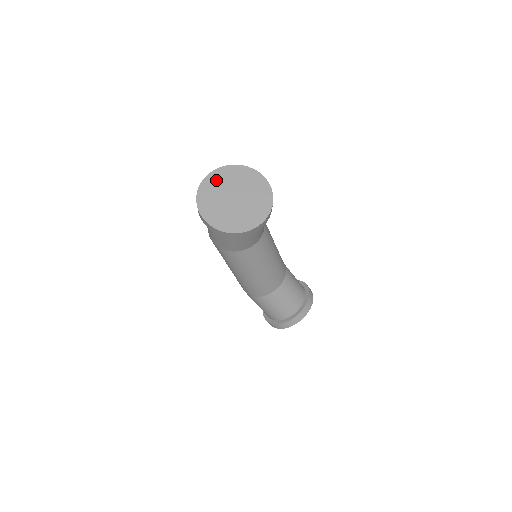
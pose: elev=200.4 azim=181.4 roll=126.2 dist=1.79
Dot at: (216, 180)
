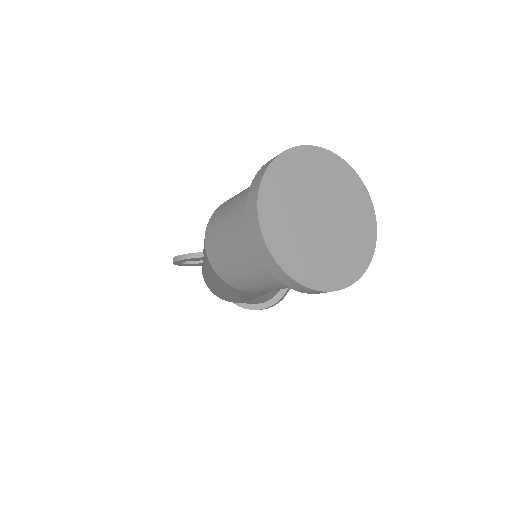
Dot at: (277, 205)
